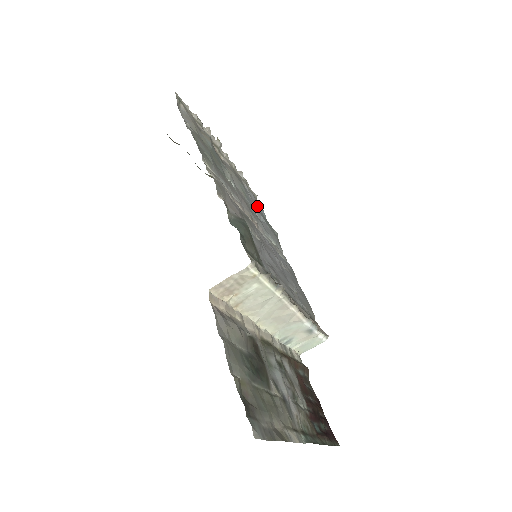
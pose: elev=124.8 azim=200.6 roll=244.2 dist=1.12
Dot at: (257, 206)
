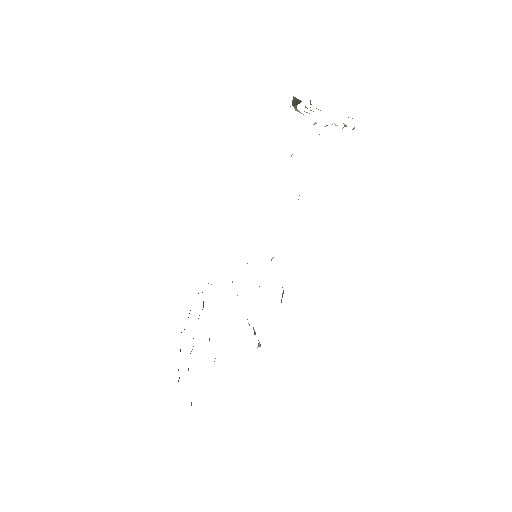
Dot at: occluded
